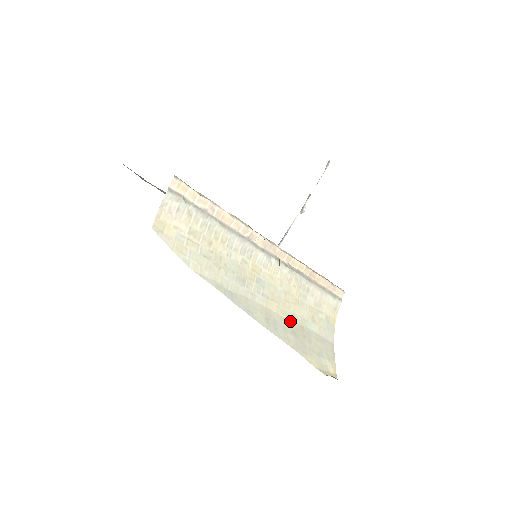
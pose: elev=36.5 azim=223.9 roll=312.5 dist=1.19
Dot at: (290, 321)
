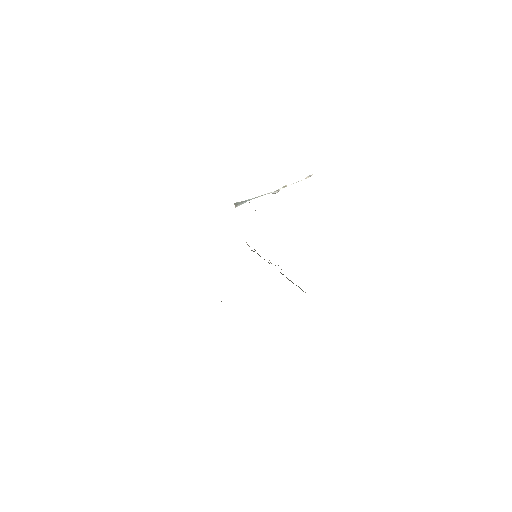
Dot at: occluded
